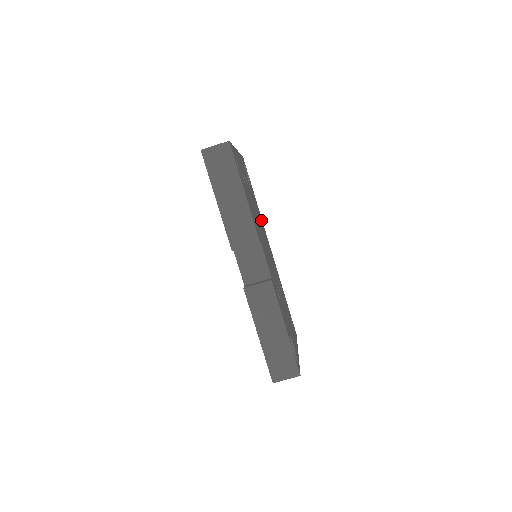
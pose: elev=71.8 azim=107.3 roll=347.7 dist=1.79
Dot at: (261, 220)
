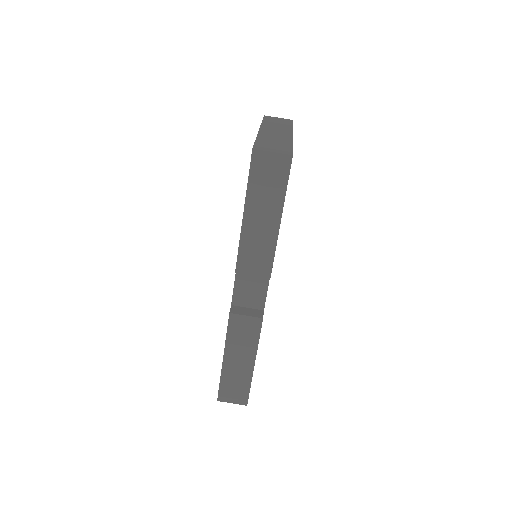
Dot at: occluded
